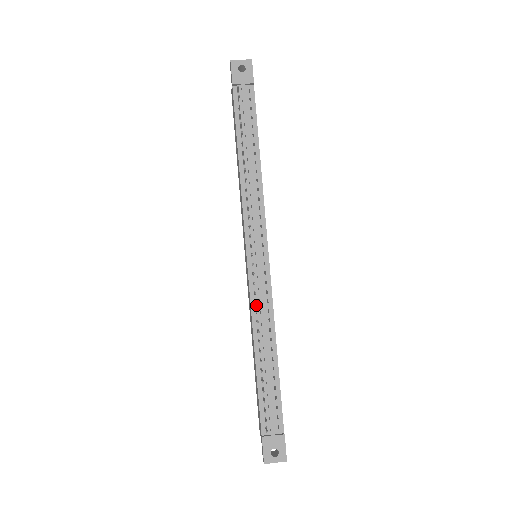
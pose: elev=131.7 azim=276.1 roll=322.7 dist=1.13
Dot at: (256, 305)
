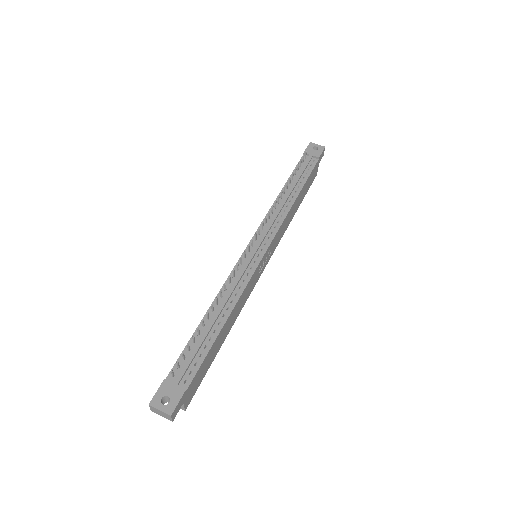
Dot at: (233, 279)
